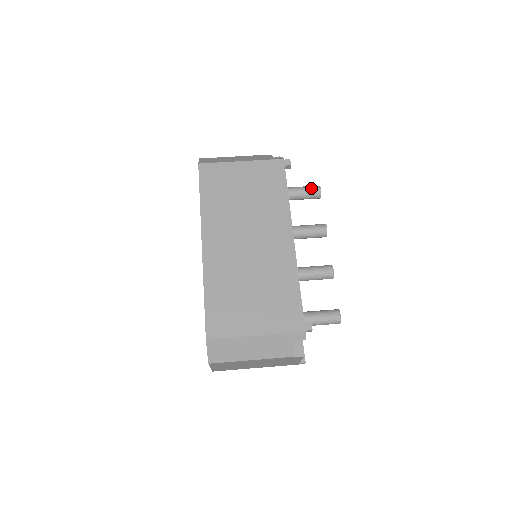
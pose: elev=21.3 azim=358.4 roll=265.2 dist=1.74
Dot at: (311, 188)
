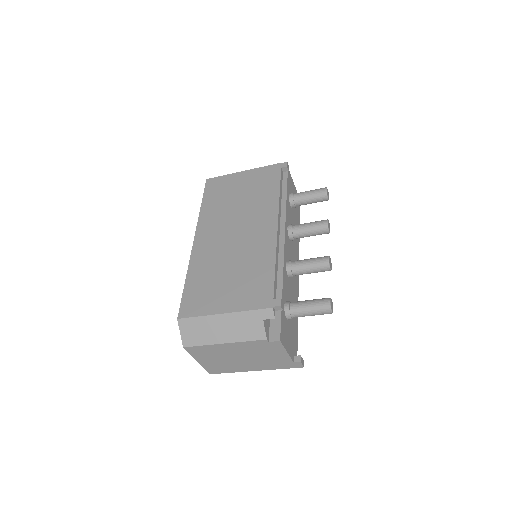
Dot at: (316, 190)
